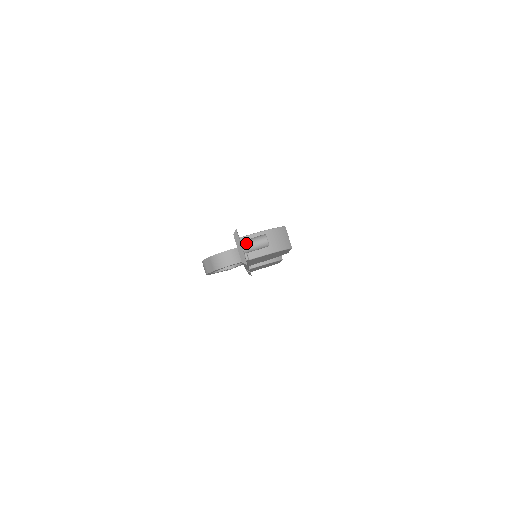
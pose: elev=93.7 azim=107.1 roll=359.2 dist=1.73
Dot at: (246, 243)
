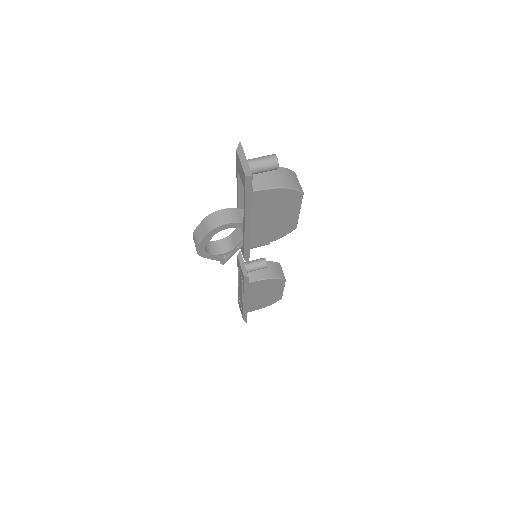
Dot at: (251, 159)
